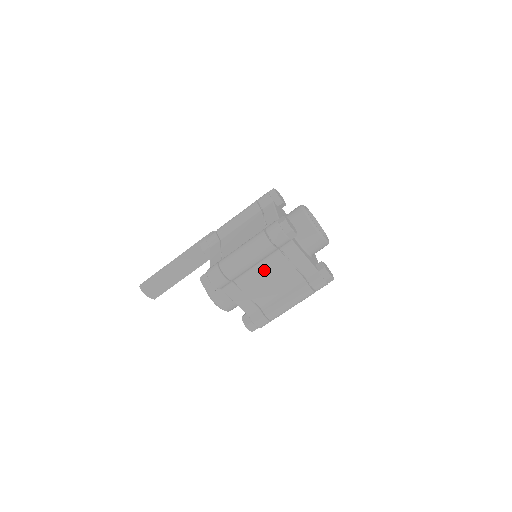
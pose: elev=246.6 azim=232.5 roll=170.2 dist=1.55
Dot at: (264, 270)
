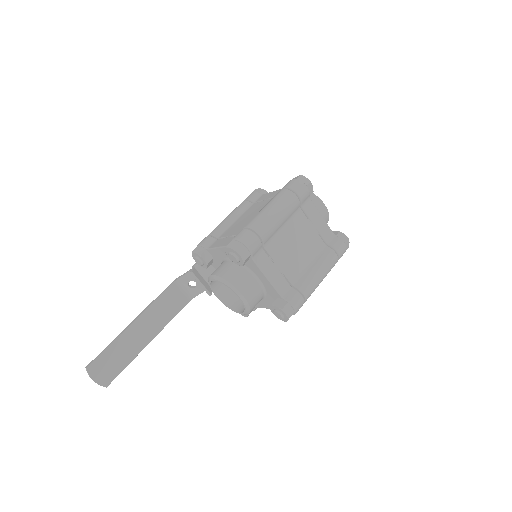
Dot at: (290, 233)
